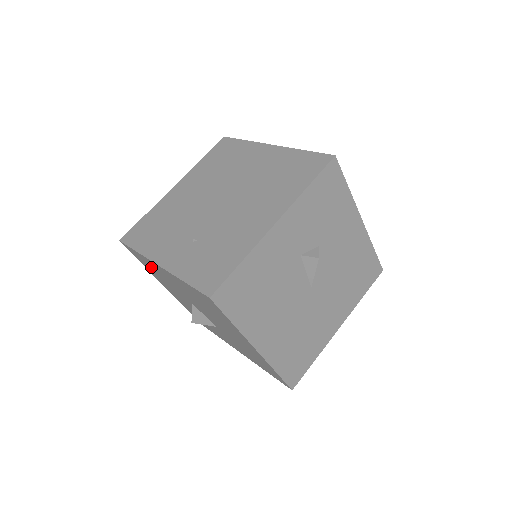
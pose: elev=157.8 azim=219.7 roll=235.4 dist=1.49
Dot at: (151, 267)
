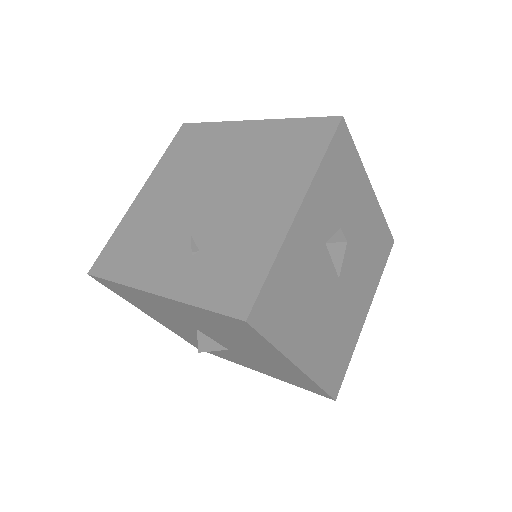
Dot at: (137, 298)
